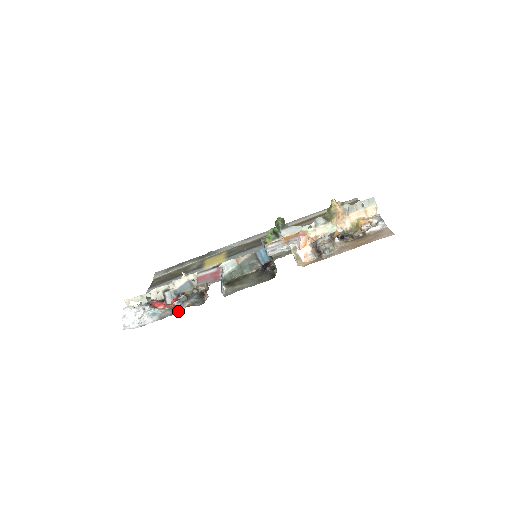
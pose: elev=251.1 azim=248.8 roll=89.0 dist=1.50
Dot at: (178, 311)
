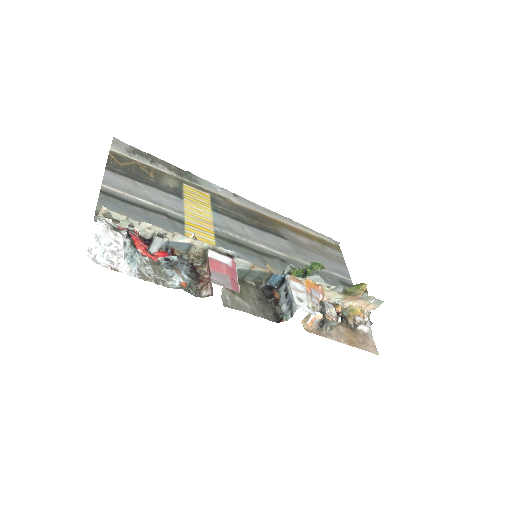
Dot at: (166, 282)
